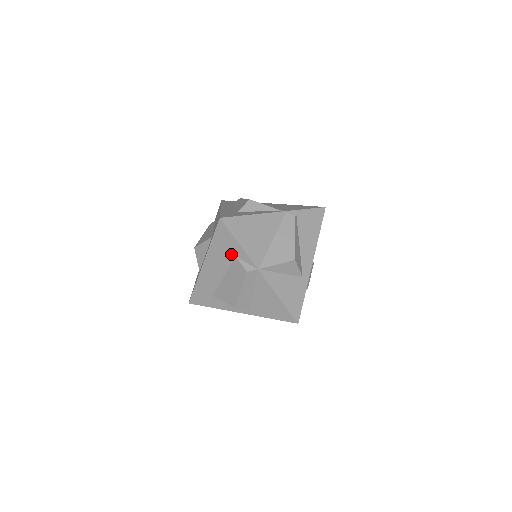
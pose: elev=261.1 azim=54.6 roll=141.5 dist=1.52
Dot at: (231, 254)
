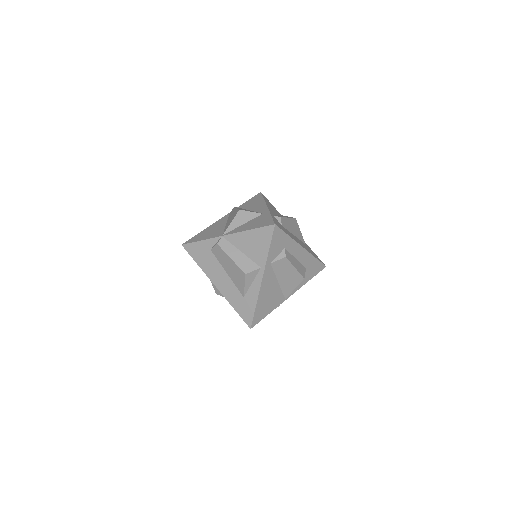
Dot at: (208, 253)
